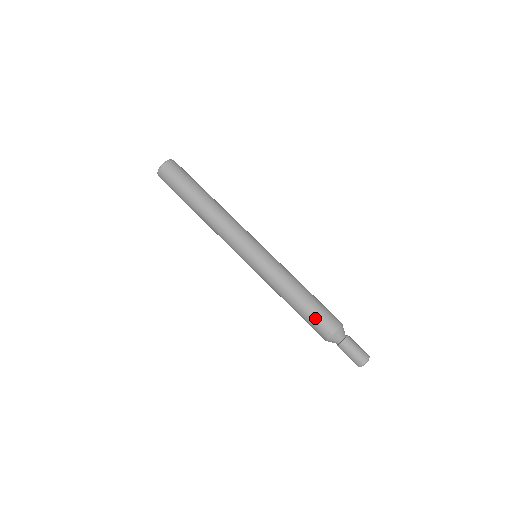
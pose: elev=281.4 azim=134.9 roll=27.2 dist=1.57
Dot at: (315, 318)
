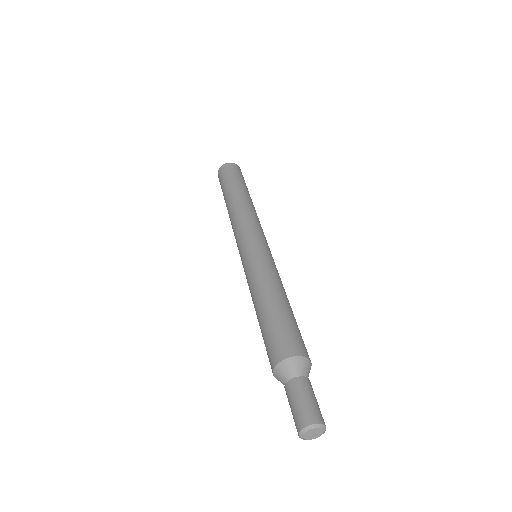
Dot at: (273, 330)
